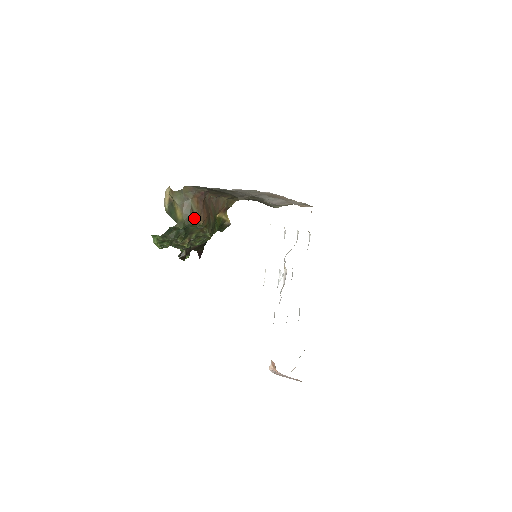
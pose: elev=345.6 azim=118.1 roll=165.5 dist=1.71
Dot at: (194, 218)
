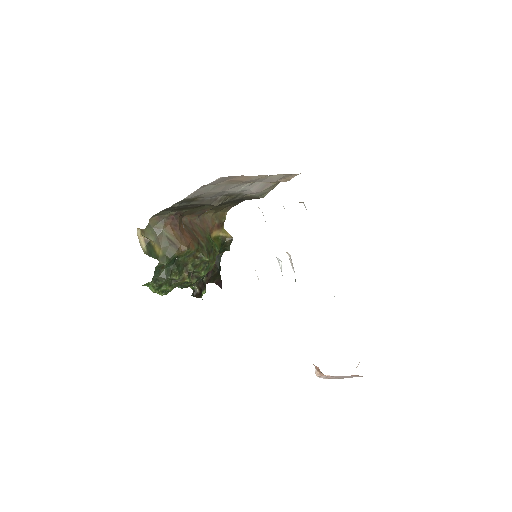
Dot at: (175, 247)
